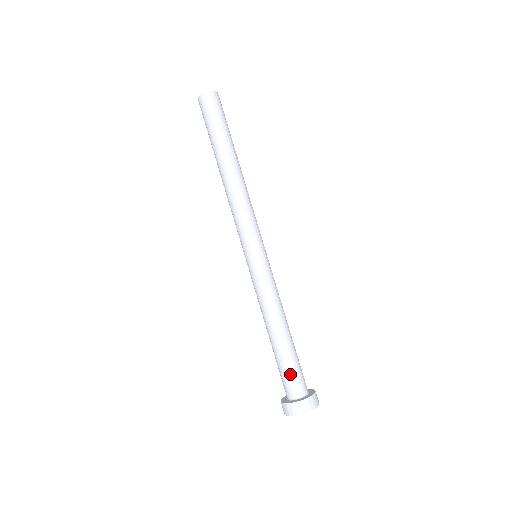
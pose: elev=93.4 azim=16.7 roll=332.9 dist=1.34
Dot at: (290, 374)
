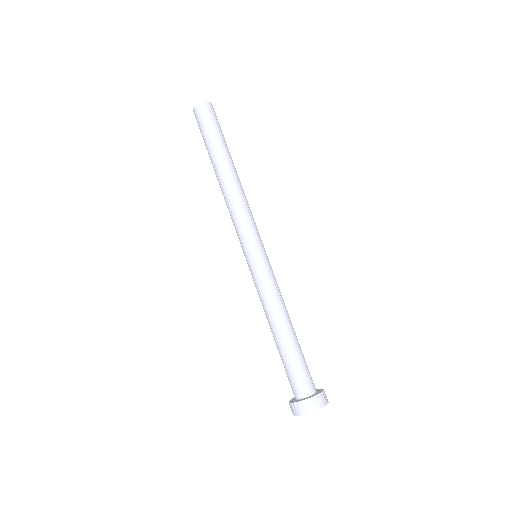
Dot at: (304, 369)
